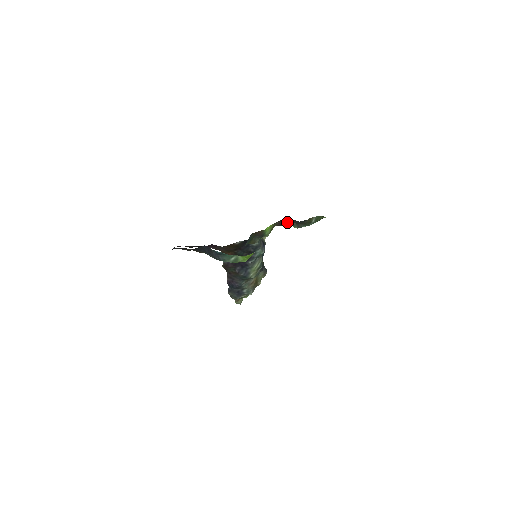
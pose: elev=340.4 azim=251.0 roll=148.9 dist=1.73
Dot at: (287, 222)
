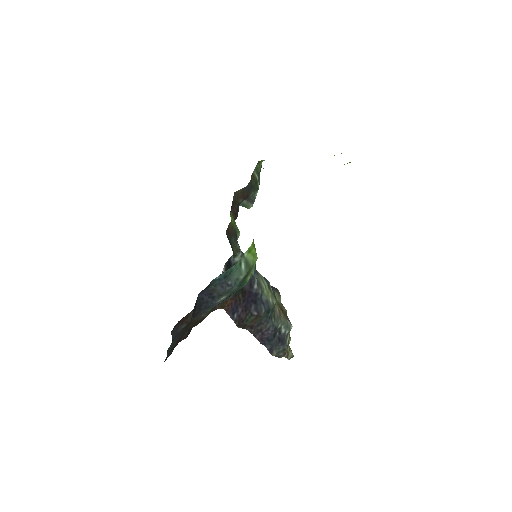
Dot at: (238, 208)
